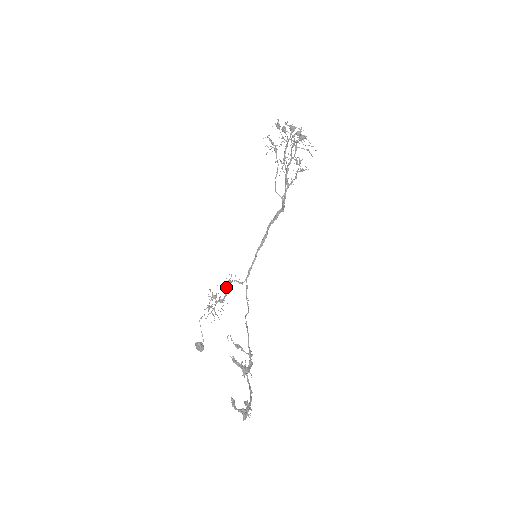
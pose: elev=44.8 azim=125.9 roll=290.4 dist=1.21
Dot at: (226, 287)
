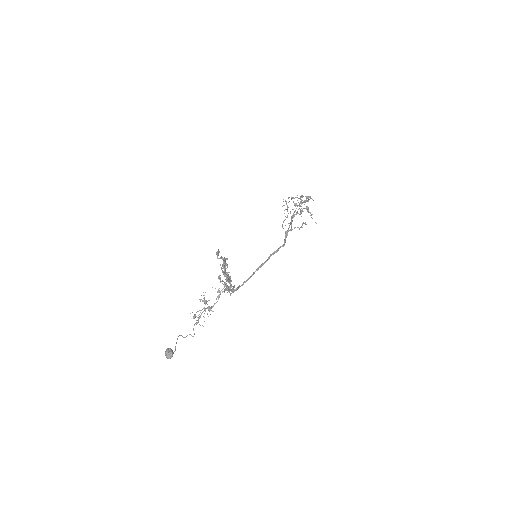
Dot at: occluded
